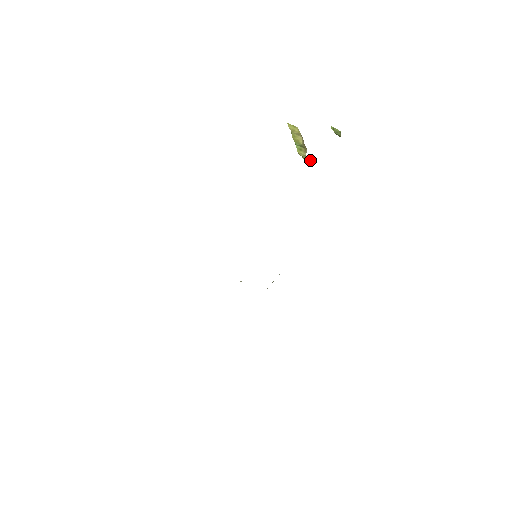
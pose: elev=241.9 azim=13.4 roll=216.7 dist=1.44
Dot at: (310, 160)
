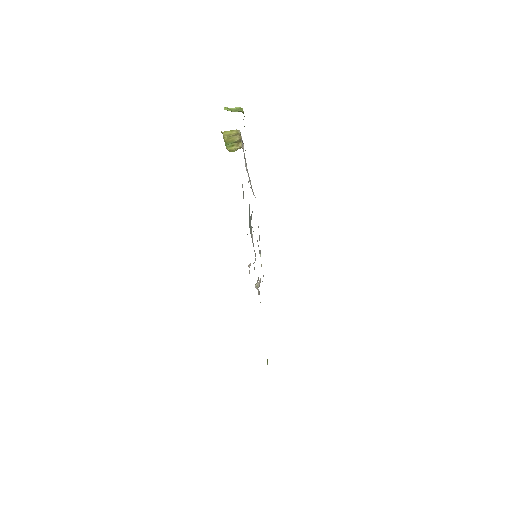
Dot at: occluded
